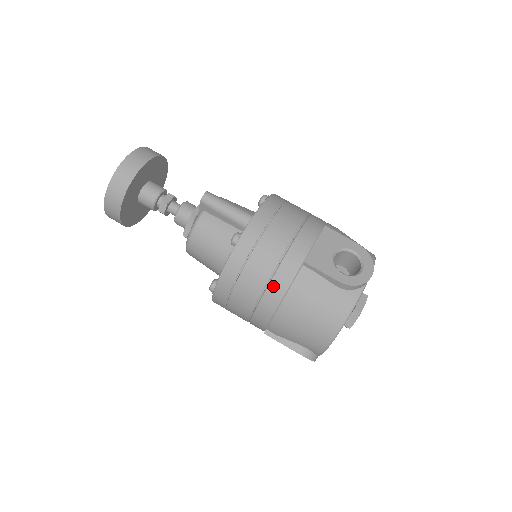
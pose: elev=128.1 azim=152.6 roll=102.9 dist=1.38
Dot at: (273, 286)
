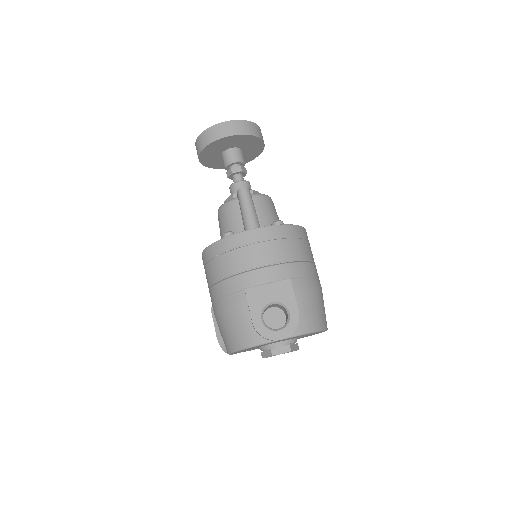
Dot at: (221, 285)
